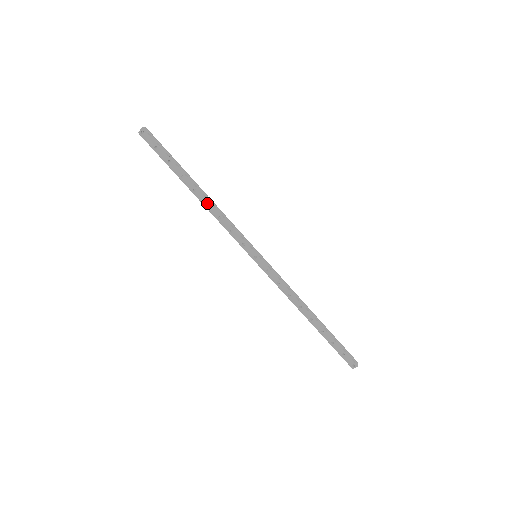
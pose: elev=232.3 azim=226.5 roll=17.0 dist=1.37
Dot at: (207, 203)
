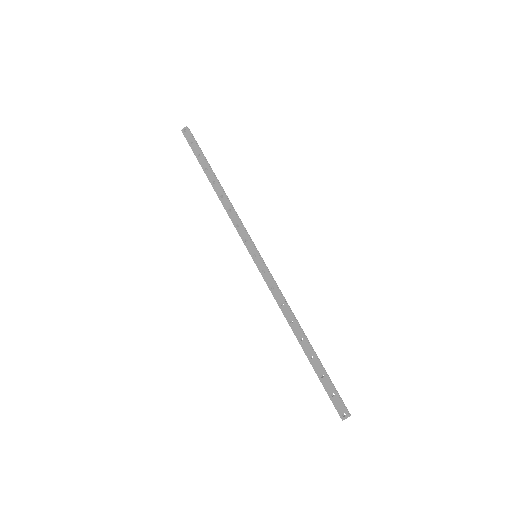
Dot at: (222, 197)
